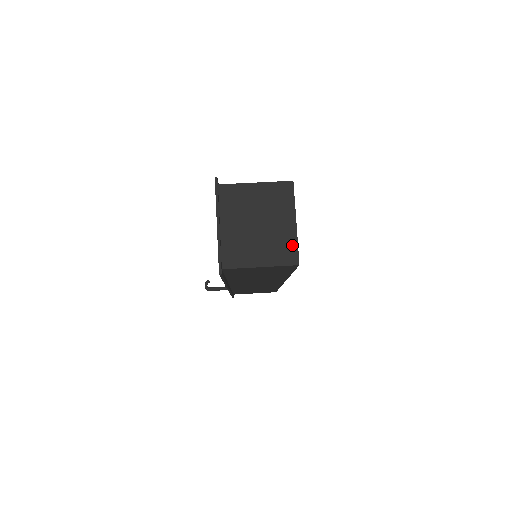
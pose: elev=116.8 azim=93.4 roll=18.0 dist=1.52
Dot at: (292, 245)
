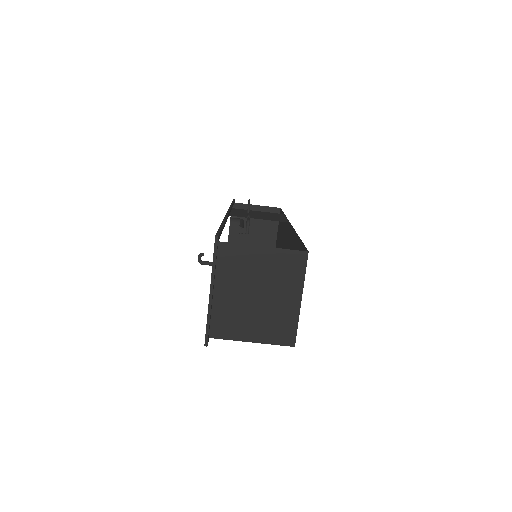
Dot at: (291, 325)
